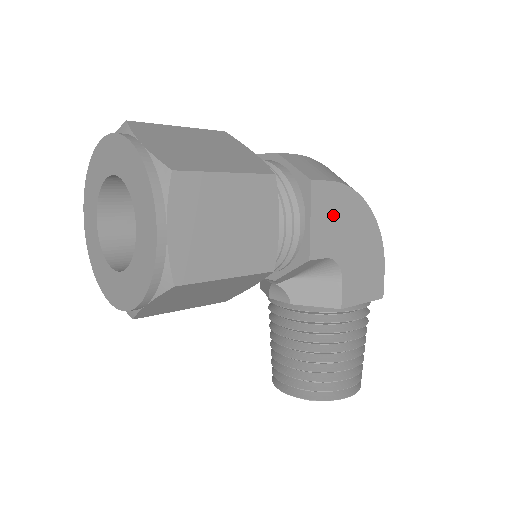
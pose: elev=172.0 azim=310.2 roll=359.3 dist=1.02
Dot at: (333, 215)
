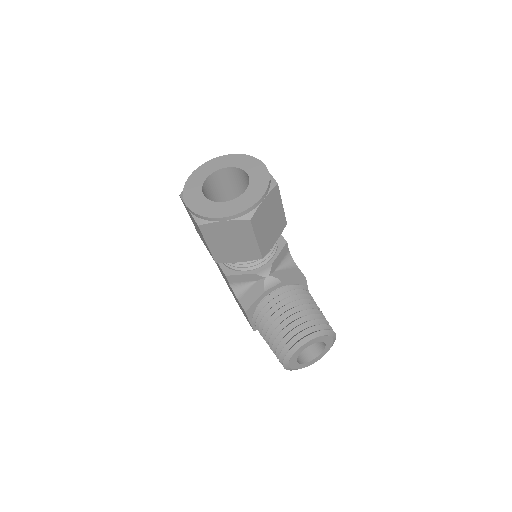
Dot at: occluded
